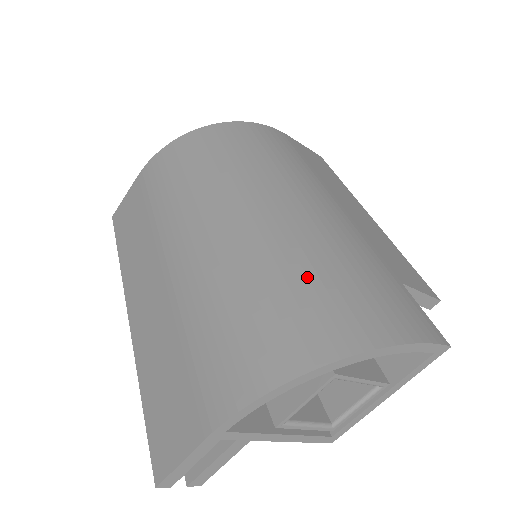
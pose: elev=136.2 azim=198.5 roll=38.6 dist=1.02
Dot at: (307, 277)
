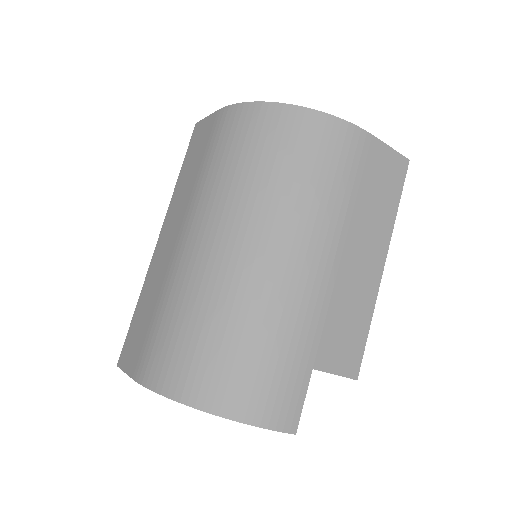
Dot at: (231, 339)
